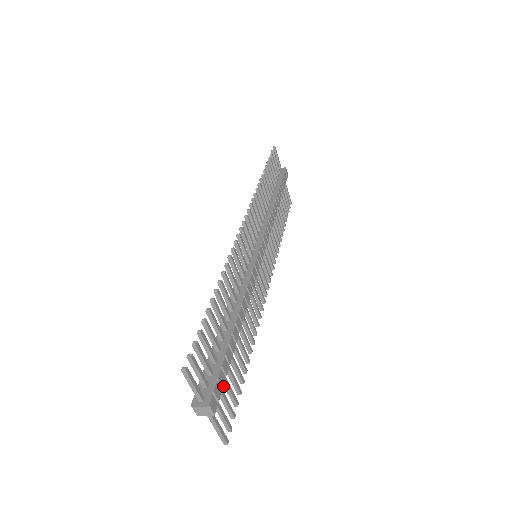
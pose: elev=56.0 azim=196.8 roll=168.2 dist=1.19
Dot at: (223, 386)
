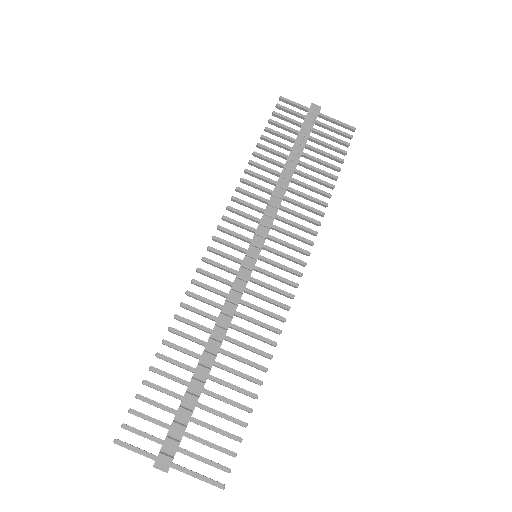
Dot at: occluded
